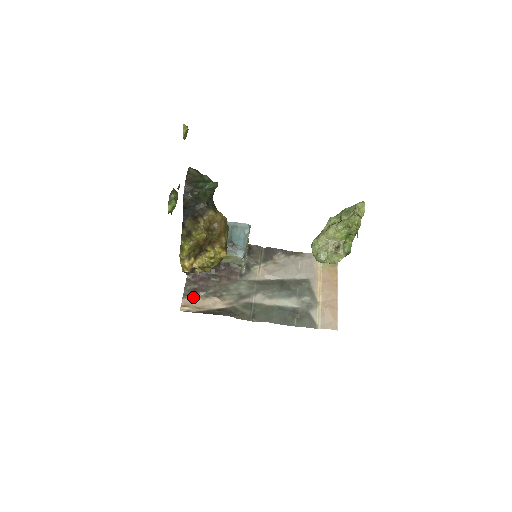
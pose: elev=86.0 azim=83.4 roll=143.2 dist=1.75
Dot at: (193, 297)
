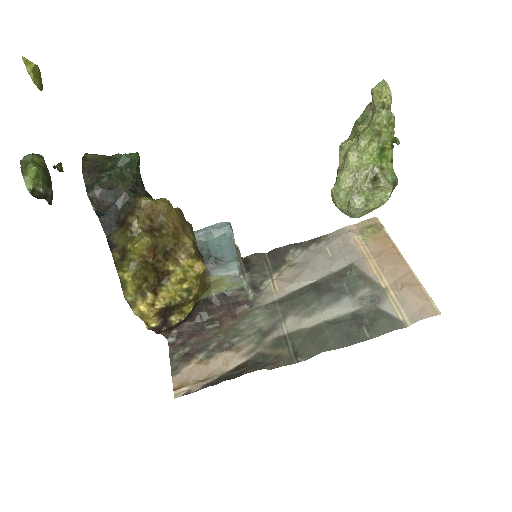
Dot at: (188, 367)
